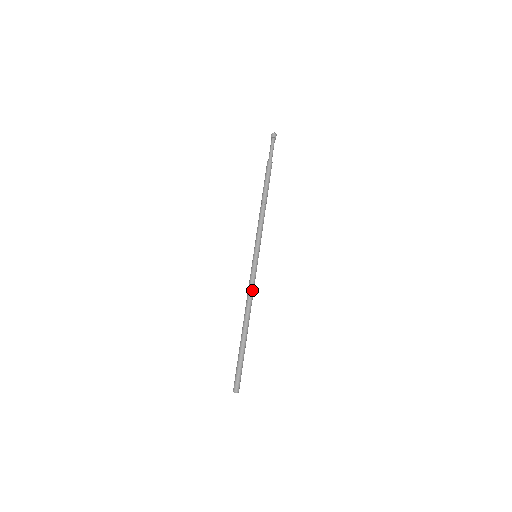
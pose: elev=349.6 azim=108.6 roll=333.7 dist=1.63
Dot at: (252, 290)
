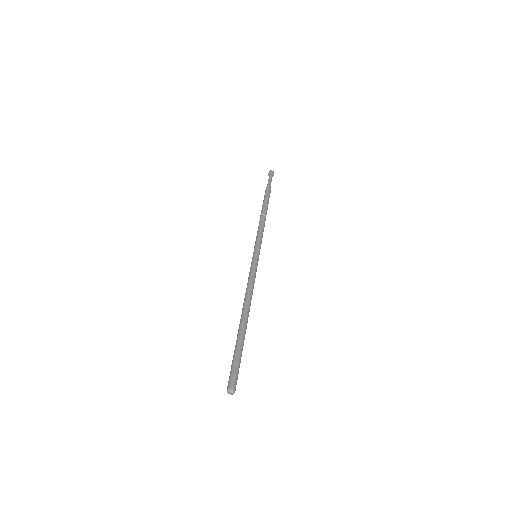
Dot at: (252, 283)
